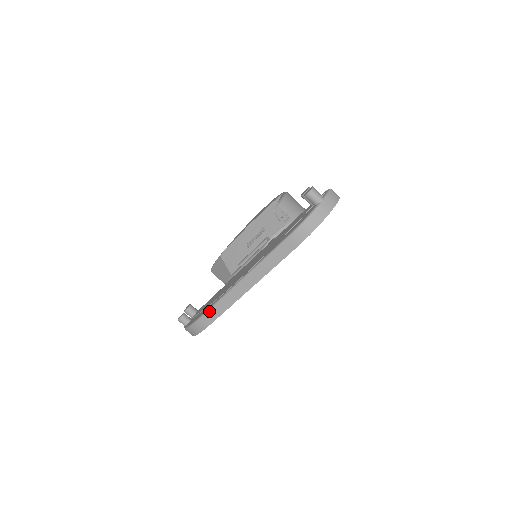
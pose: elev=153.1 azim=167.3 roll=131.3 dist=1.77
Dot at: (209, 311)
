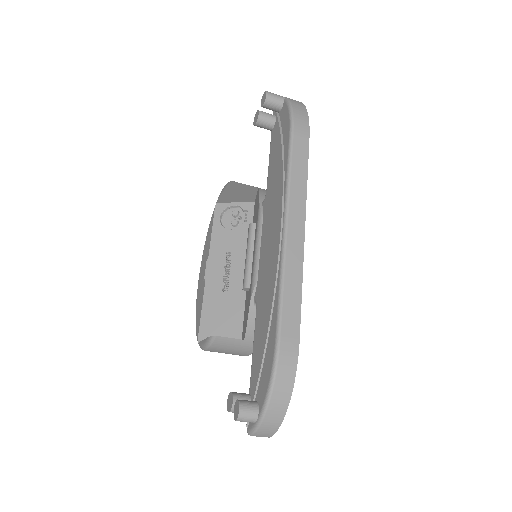
Dot at: (281, 315)
